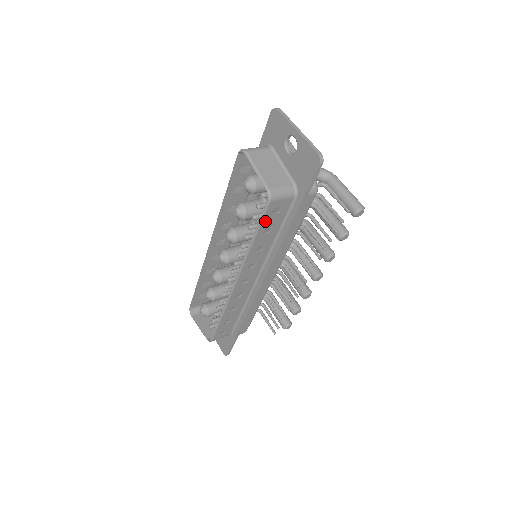
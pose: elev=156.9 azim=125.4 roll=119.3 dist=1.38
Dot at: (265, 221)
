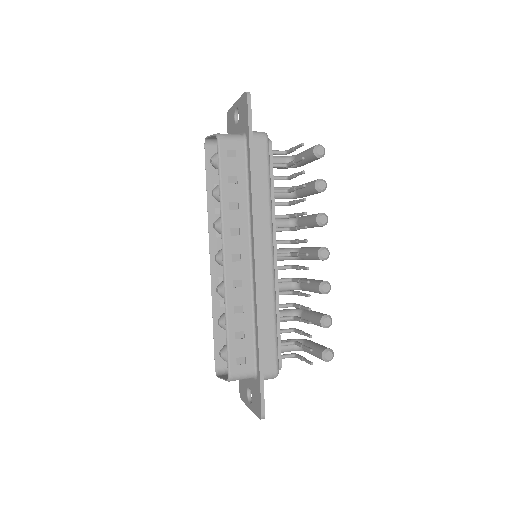
Dot at: (224, 165)
